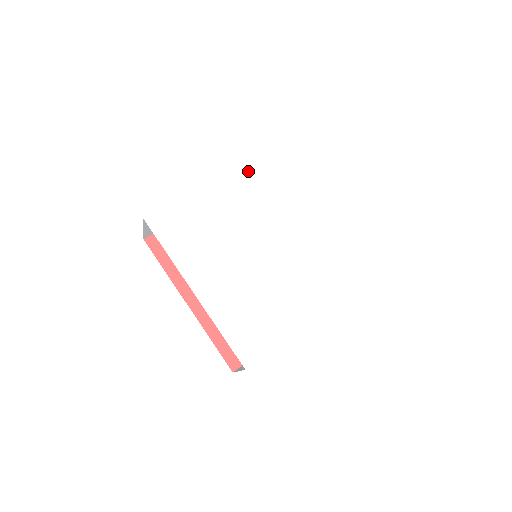
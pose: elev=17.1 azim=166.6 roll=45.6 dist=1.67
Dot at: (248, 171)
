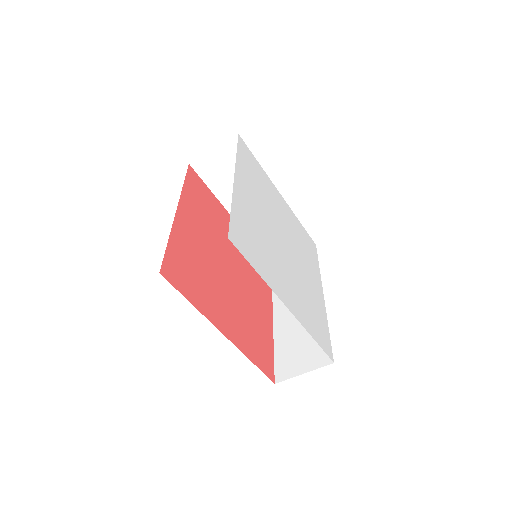
Dot at: (297, 222)
